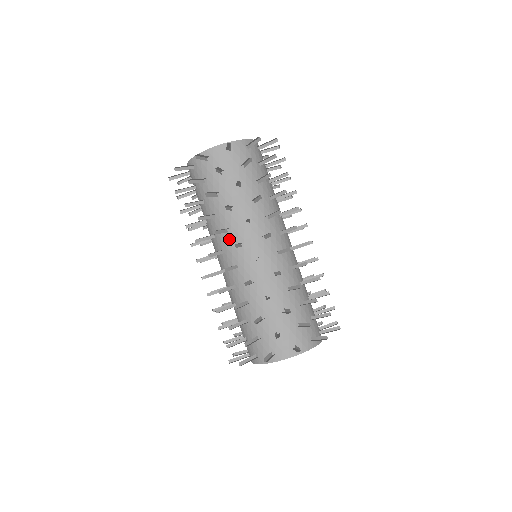
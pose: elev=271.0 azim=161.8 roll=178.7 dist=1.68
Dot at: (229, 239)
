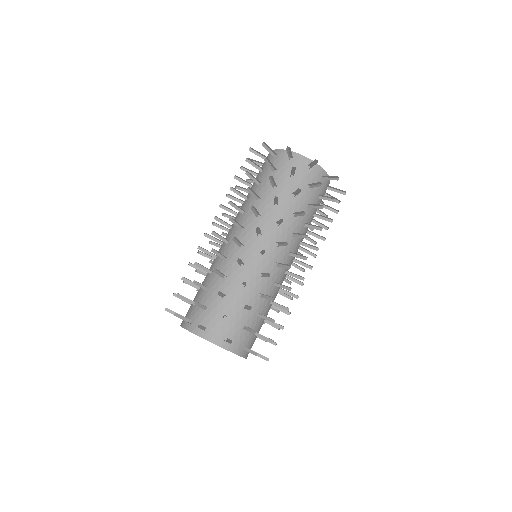
Dot at: (240, 220)
